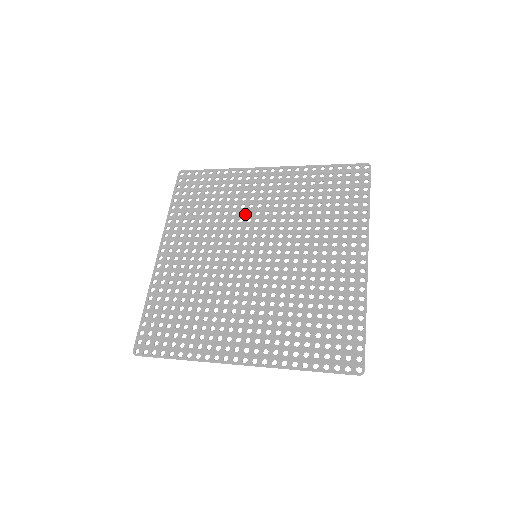
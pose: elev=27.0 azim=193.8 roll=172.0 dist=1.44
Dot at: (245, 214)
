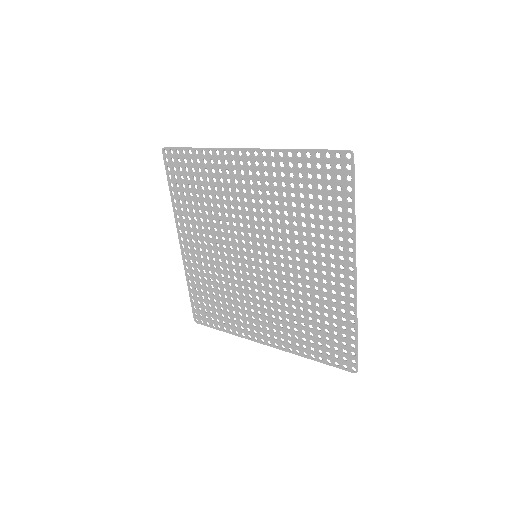
Dot at: (235, 210)
